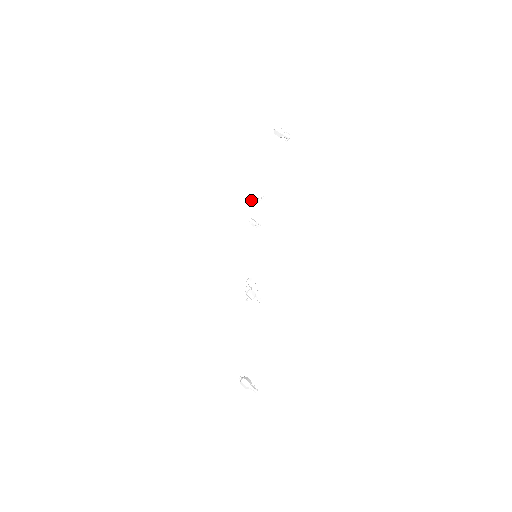
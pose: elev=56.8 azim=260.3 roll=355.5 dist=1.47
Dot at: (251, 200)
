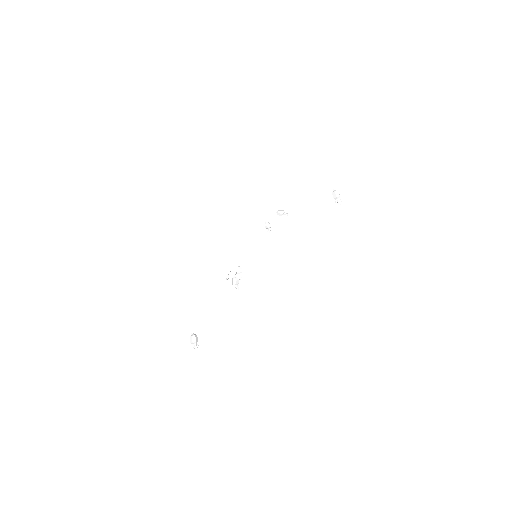
Dot at: (278, 210)
